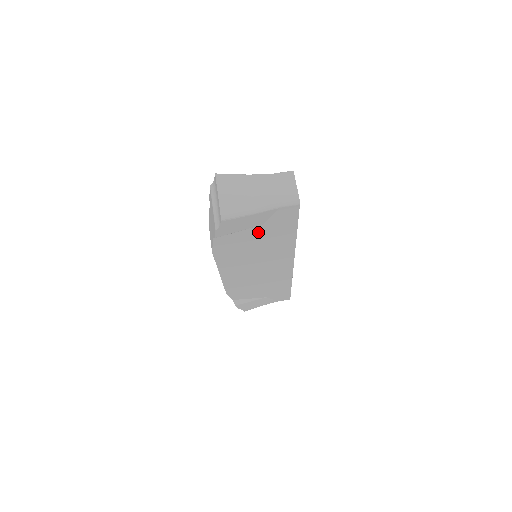
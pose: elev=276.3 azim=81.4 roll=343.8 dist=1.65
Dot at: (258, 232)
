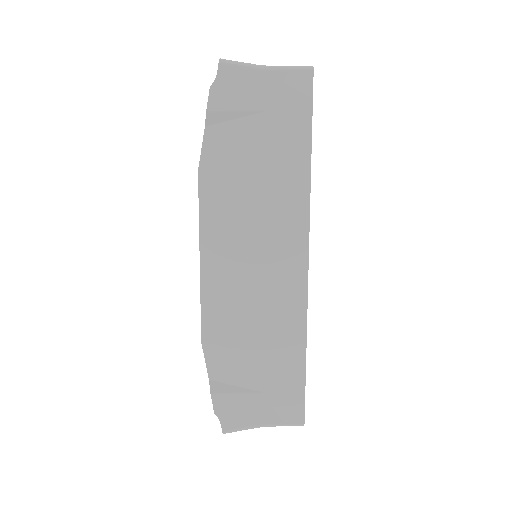
Dot at: (261, 131)
